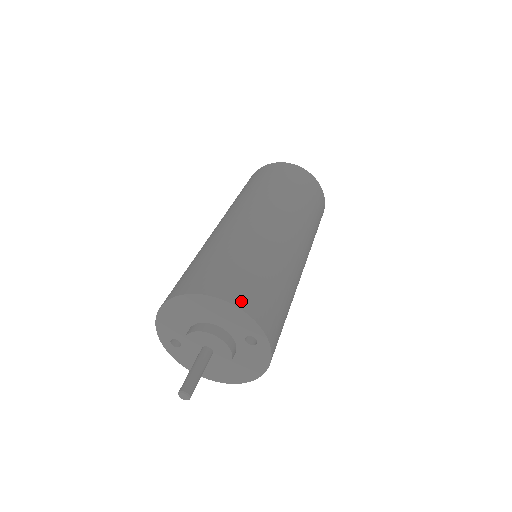
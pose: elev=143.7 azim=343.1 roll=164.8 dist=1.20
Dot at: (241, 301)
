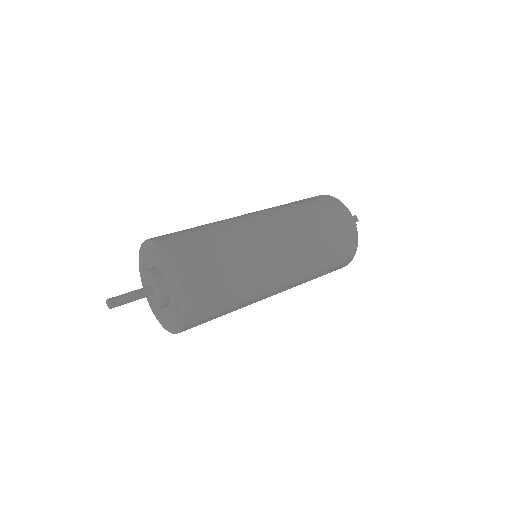
Dot at: (187, 281)
